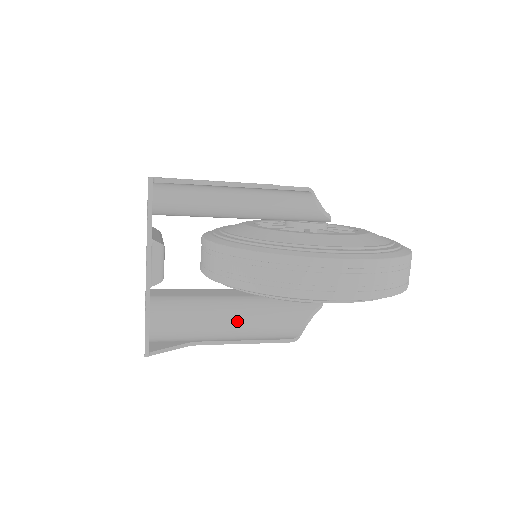
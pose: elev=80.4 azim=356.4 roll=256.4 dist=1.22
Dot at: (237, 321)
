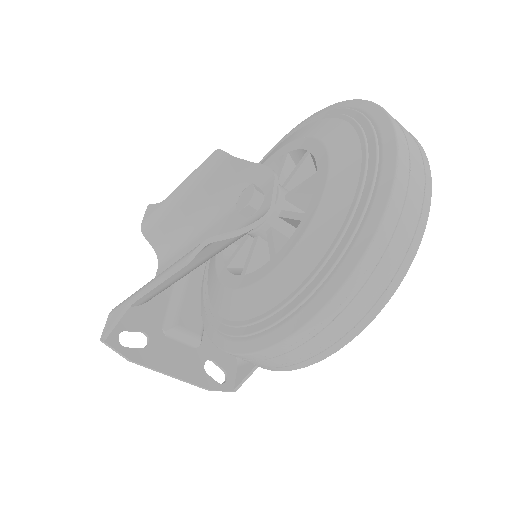
Dot at: occluded
